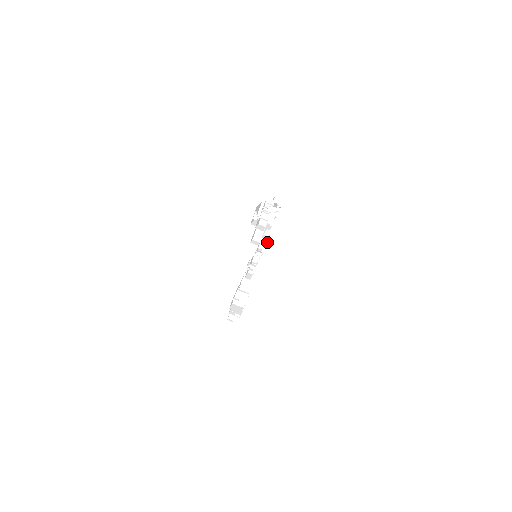
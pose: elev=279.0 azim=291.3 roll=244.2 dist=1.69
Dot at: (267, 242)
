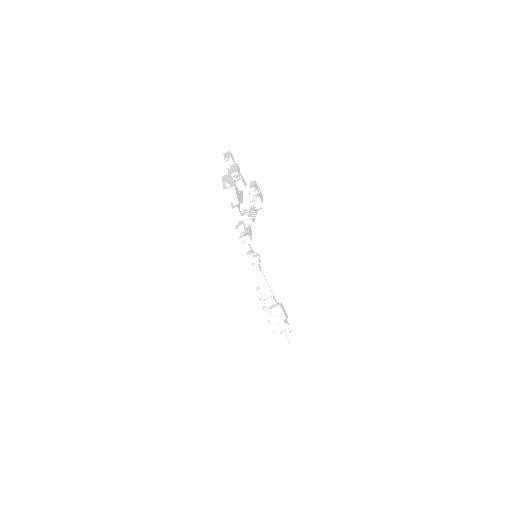
Dot at: occluded
